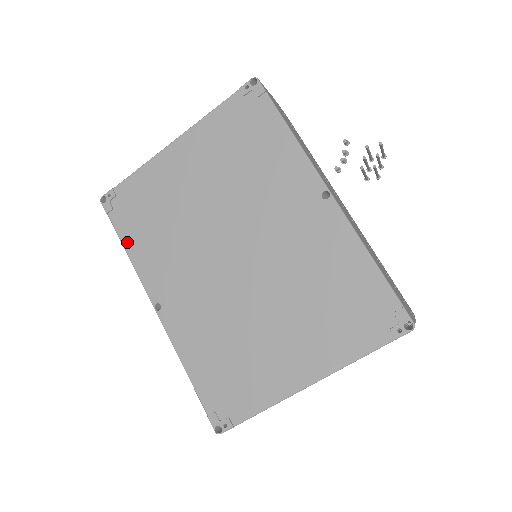
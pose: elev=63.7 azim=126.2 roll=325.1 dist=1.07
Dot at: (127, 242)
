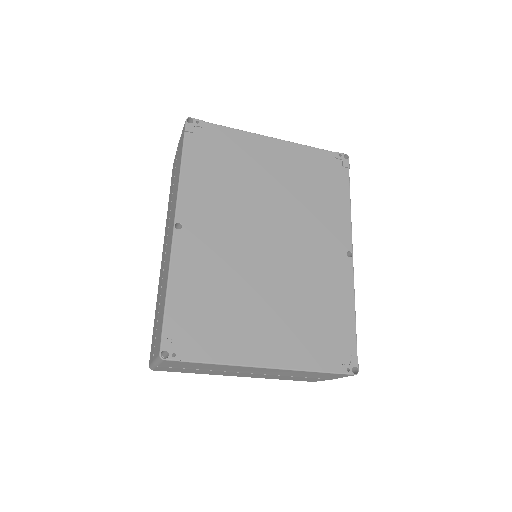
Dot at: (187, 163)
